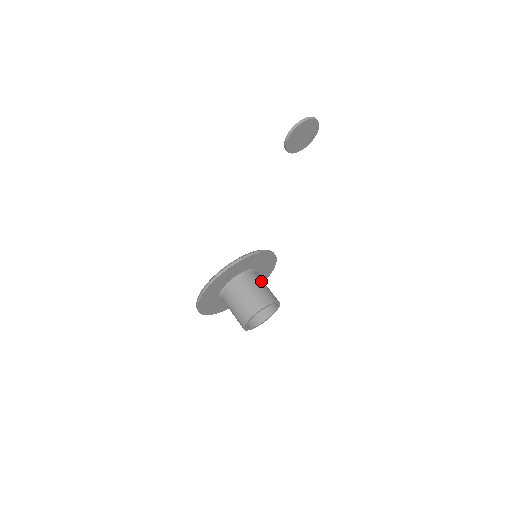
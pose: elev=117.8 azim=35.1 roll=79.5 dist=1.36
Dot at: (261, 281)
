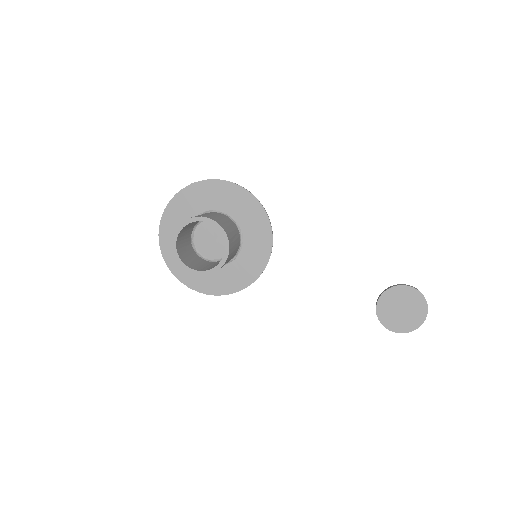
Dot at: (236, 233)
